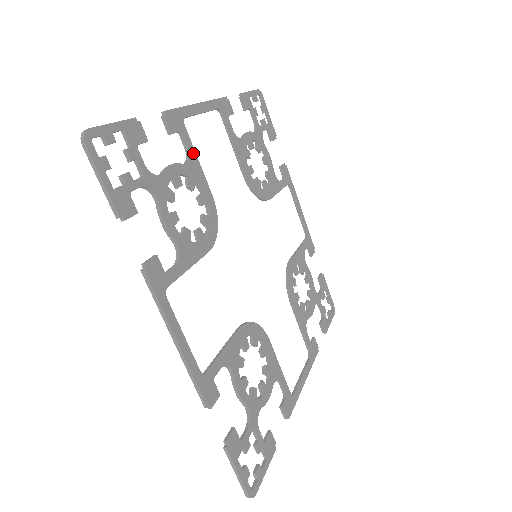
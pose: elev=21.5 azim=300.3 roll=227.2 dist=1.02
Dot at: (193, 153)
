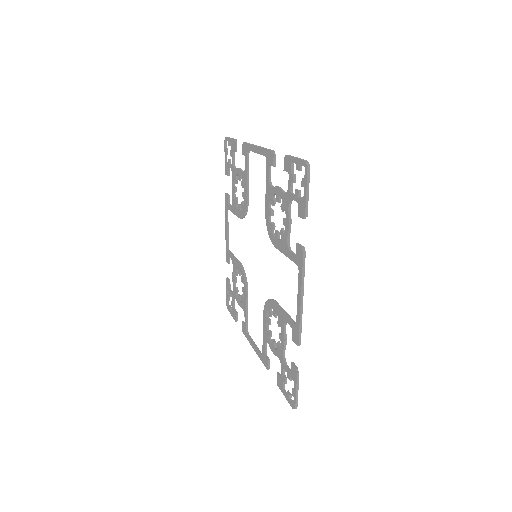
Dot at: (269, 180)
